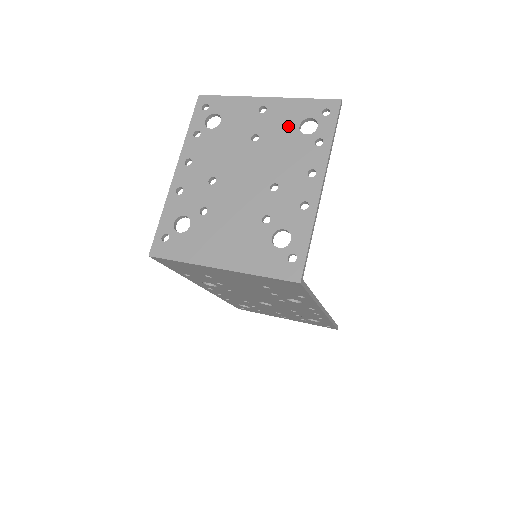
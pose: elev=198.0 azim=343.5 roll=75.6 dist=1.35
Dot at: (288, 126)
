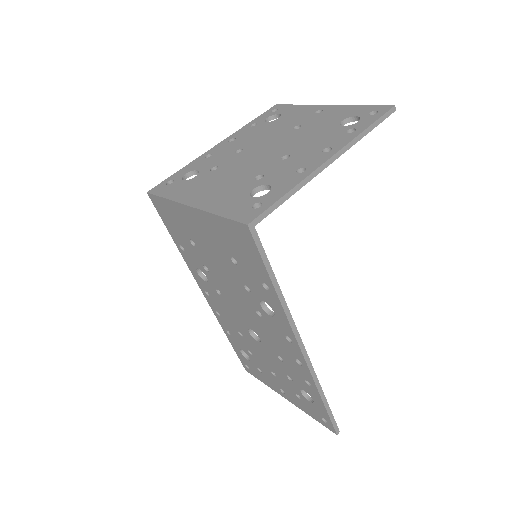
Dot at: (332, 121)
